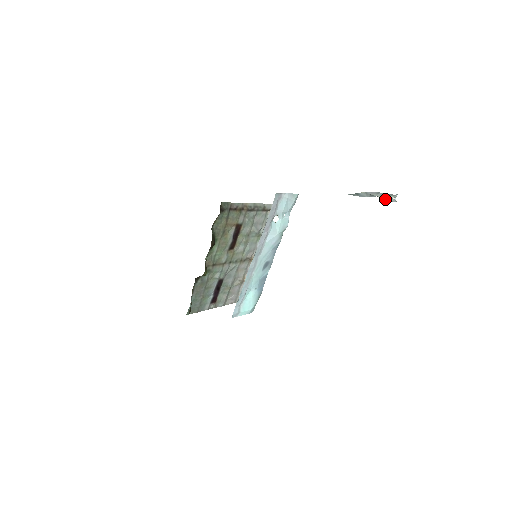
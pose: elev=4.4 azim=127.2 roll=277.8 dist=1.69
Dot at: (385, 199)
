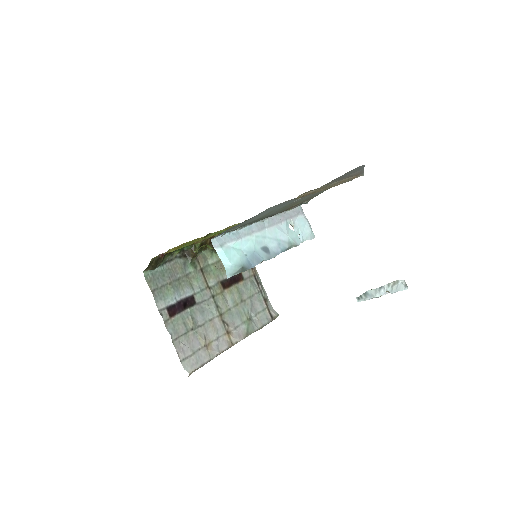
Dot at: (394, 289)
